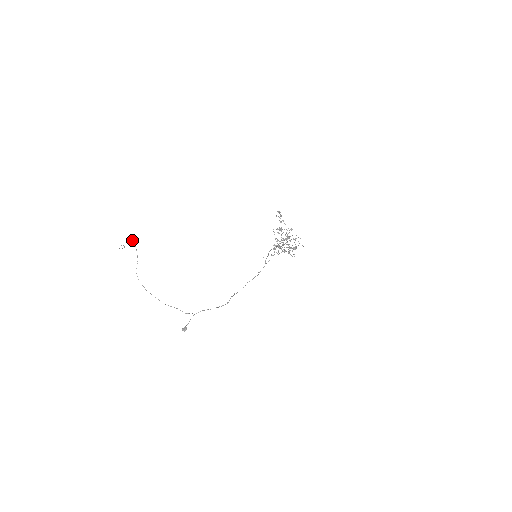
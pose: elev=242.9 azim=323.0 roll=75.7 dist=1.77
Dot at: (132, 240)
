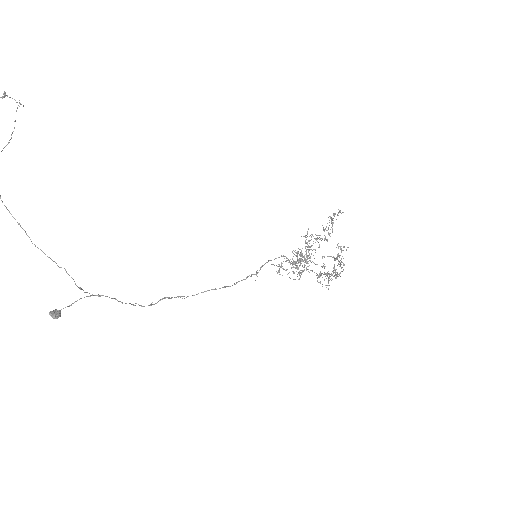
Dot at: occluded
